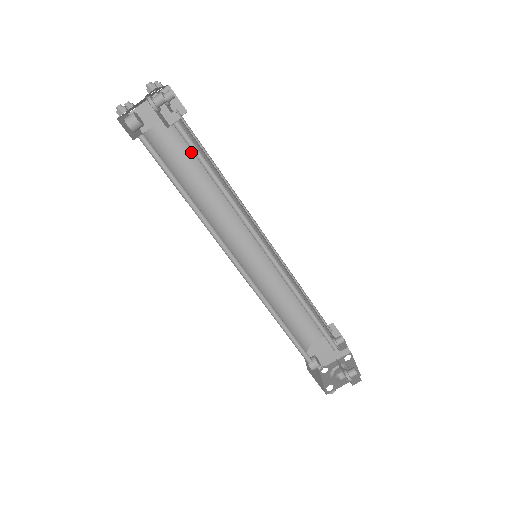
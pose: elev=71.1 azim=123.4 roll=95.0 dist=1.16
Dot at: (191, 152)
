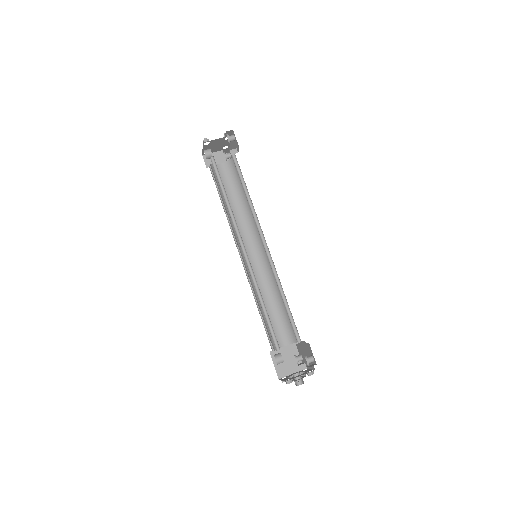
Dot at: (232, 185)
